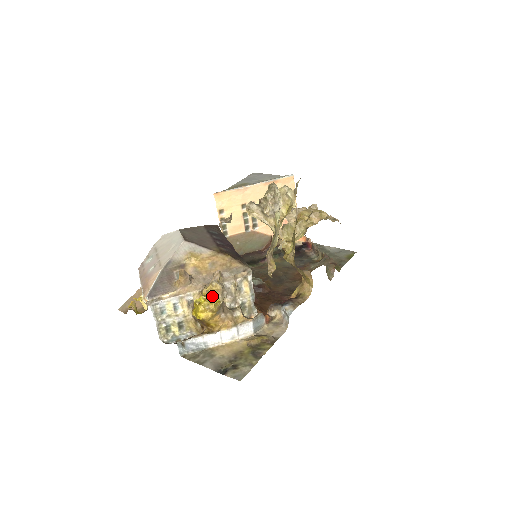
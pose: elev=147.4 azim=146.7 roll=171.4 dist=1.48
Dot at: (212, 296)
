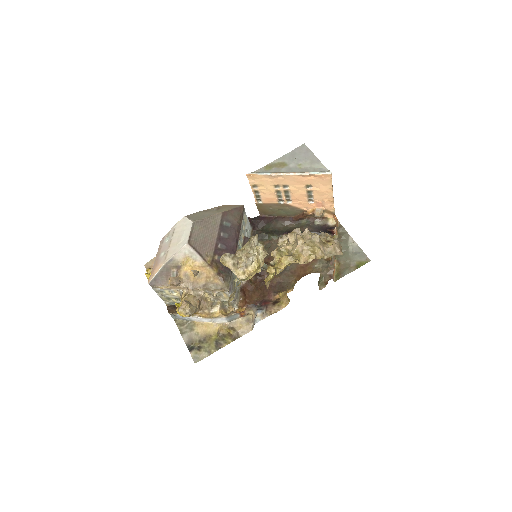
Dot at: occluded
